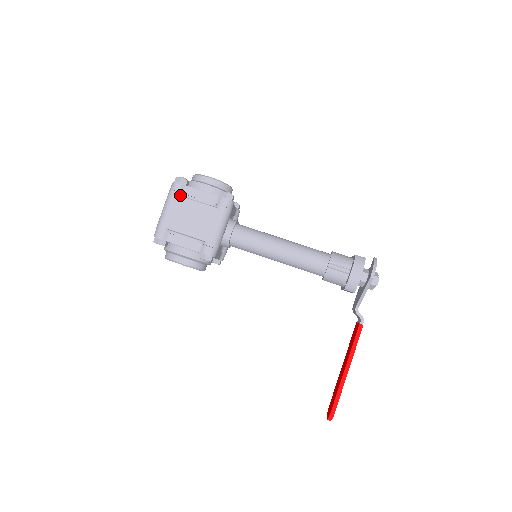
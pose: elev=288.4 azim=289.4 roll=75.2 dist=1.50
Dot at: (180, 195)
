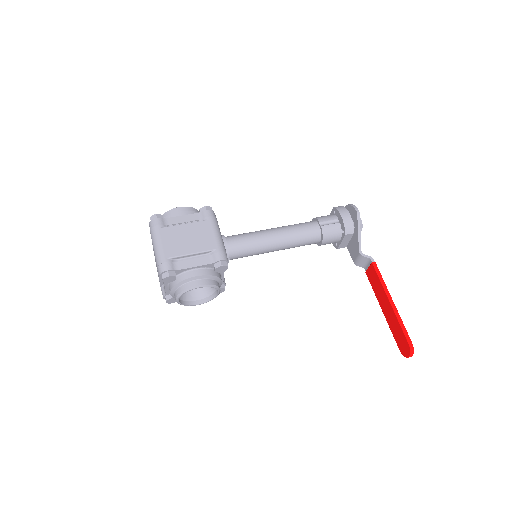
Dot at: (164, 227)
